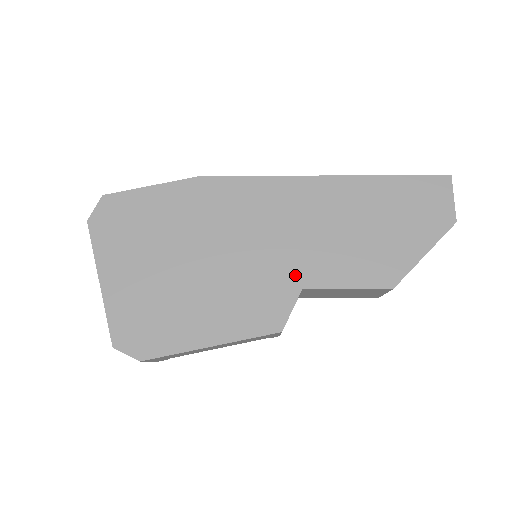
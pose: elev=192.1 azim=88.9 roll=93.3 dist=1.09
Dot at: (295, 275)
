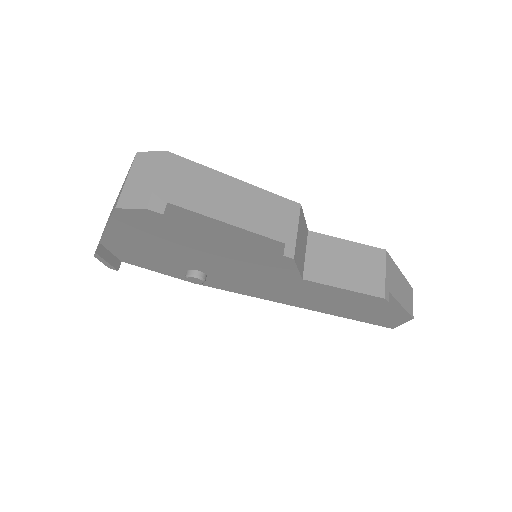
Dot at: occluded
